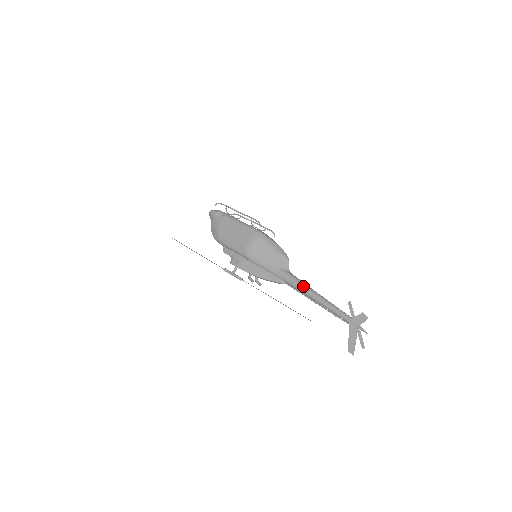
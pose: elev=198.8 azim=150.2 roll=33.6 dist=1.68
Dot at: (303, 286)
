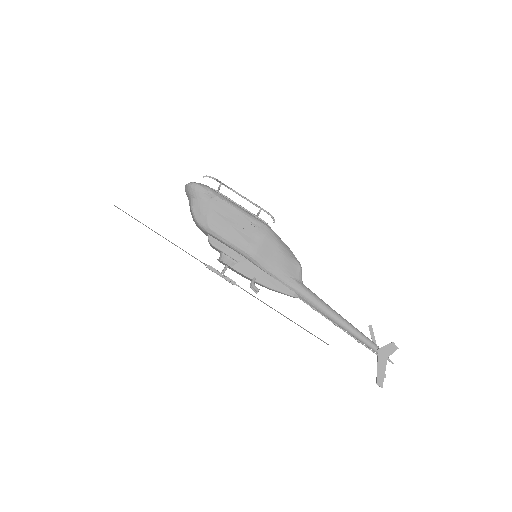
Dot at: (323, 304)
